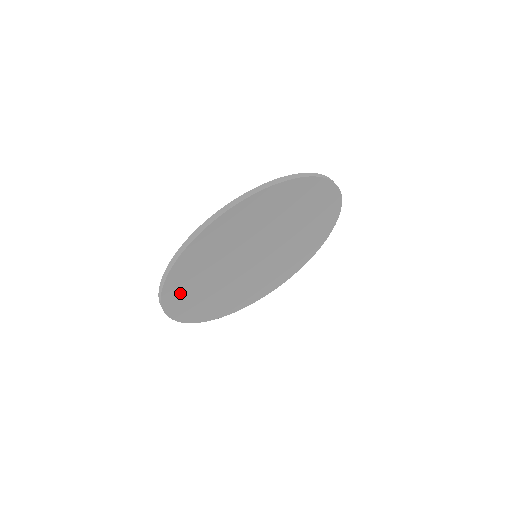
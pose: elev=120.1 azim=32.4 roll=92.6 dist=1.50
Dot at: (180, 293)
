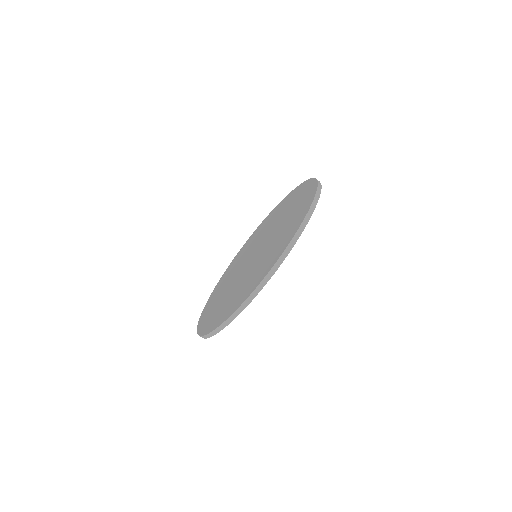
Dot at: occluded
